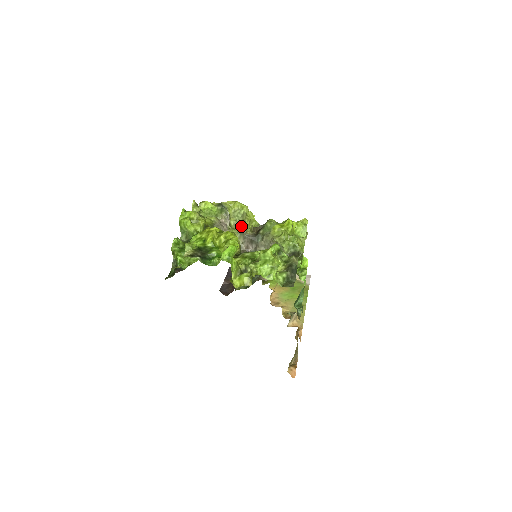
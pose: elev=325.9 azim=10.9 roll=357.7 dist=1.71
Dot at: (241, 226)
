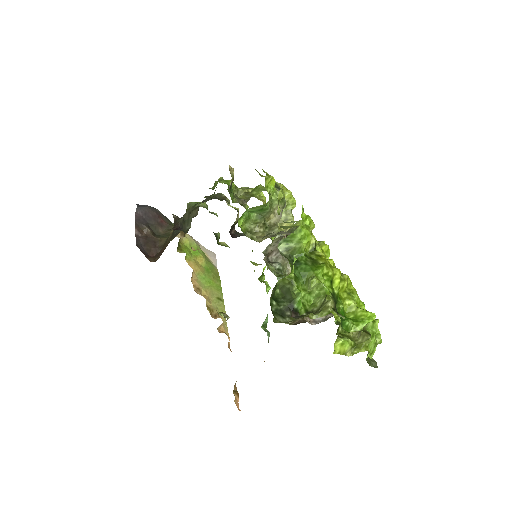
Dot at: (279, 224)
